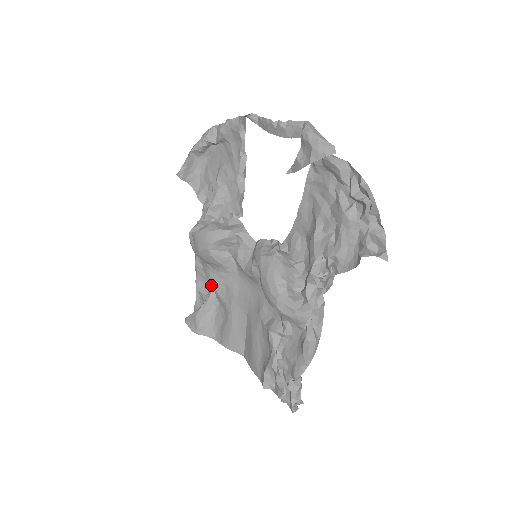
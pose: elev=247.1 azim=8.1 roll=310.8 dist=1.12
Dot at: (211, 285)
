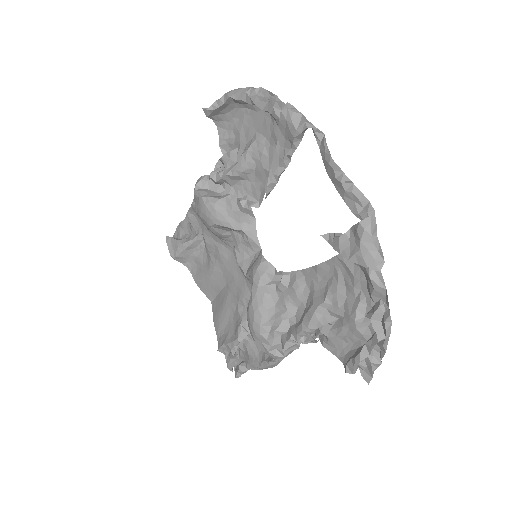
Dot at: (202, 234)
